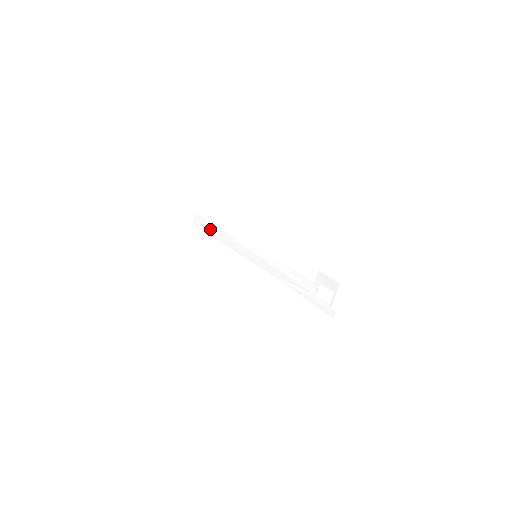
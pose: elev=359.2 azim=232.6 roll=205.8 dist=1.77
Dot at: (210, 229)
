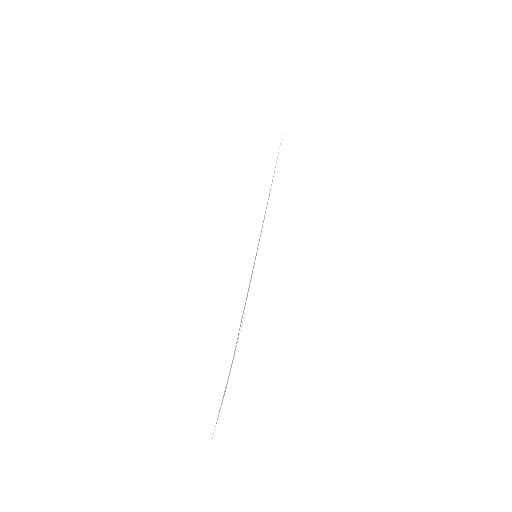
Dot at: occluded
